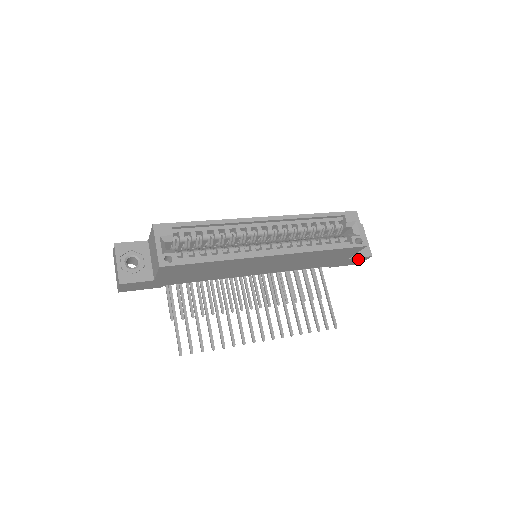
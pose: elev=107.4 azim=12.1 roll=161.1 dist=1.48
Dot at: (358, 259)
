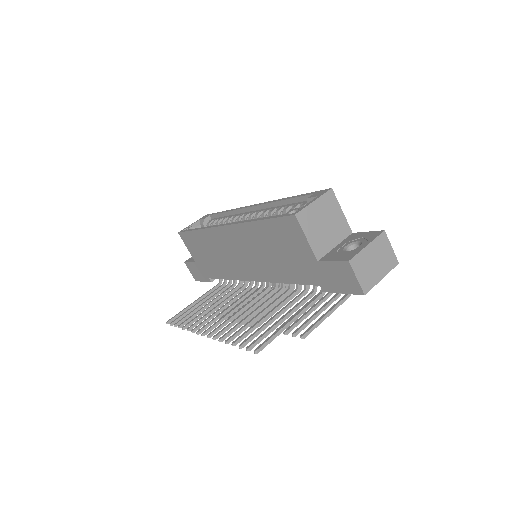
Dot at: (339, 270)
